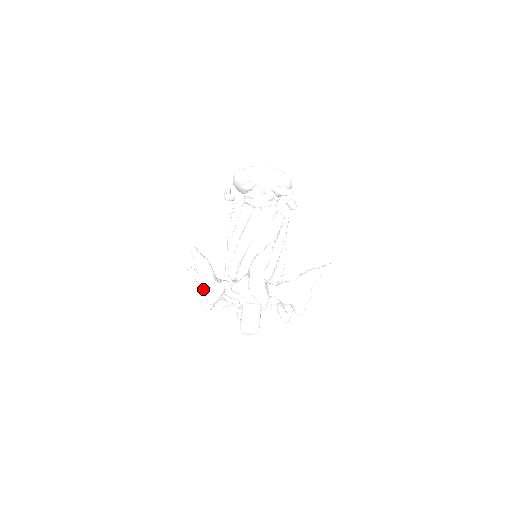
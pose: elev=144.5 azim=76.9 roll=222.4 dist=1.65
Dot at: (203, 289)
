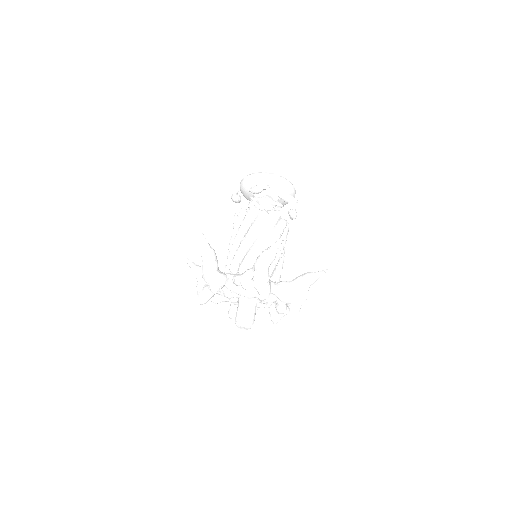
Dot at: occluded
